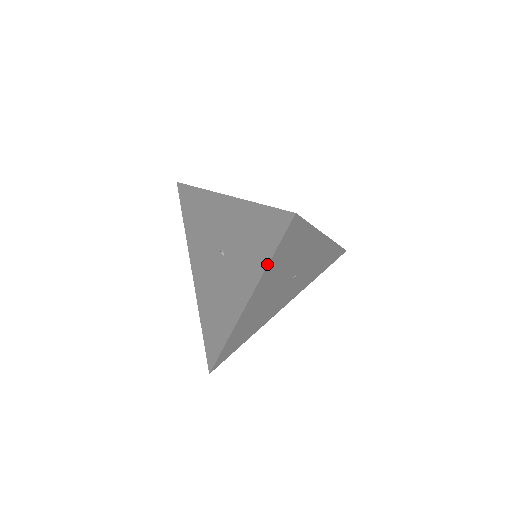
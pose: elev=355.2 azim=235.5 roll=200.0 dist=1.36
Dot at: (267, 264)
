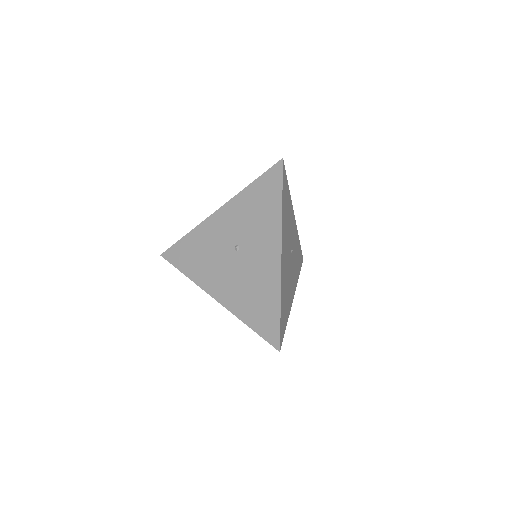
Dot at: (281, 207)
